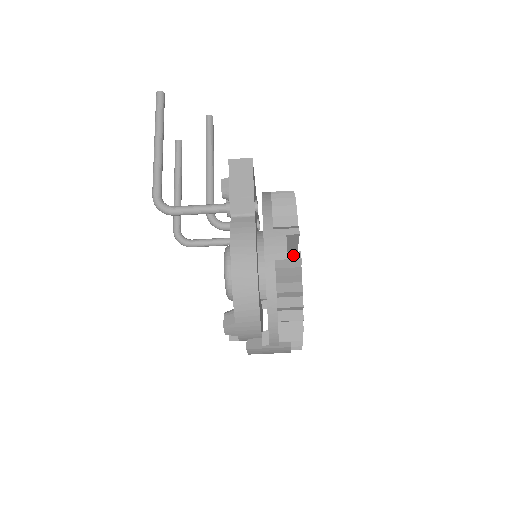
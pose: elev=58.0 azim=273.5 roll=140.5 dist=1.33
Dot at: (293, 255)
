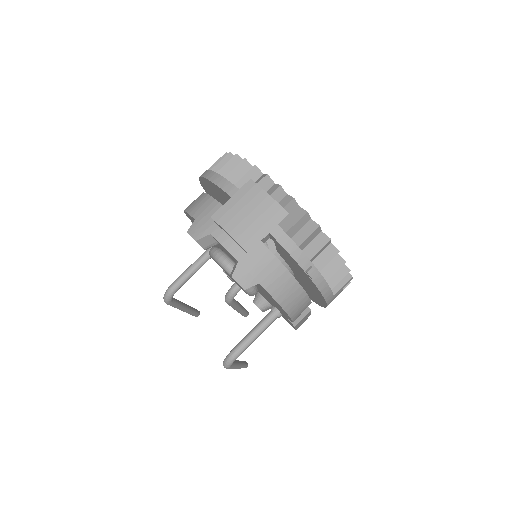
Dot at: occluded
